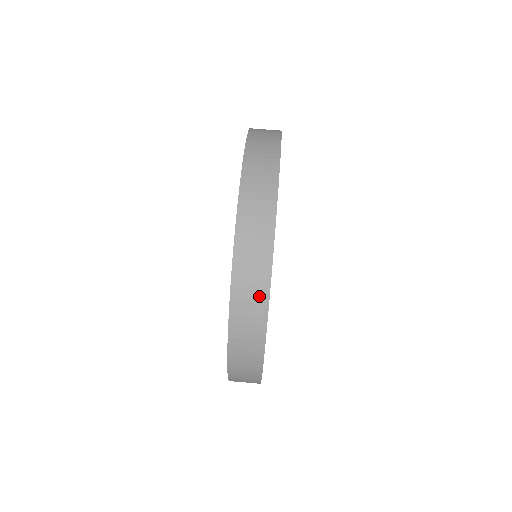
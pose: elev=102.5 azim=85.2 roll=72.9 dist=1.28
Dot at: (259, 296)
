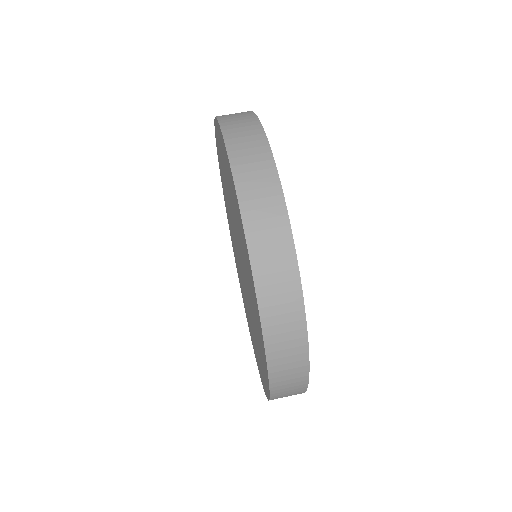
Dot at: (257, 144)
